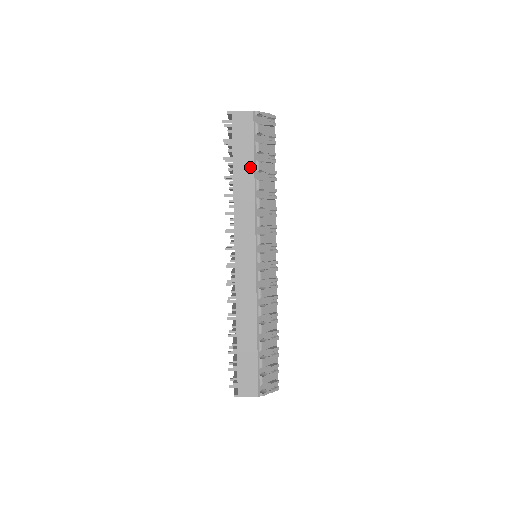
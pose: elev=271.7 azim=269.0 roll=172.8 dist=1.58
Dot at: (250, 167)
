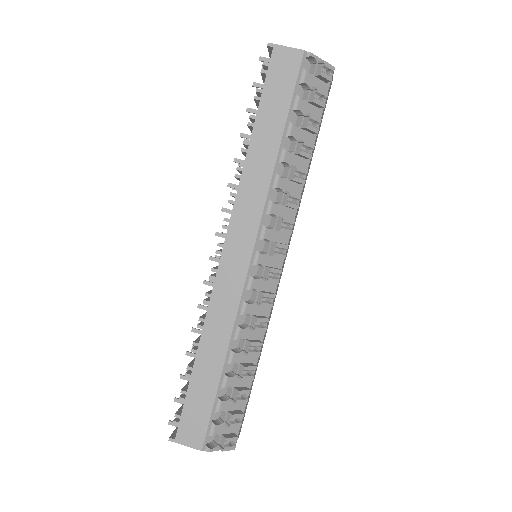
Dot at: (278, 128)
